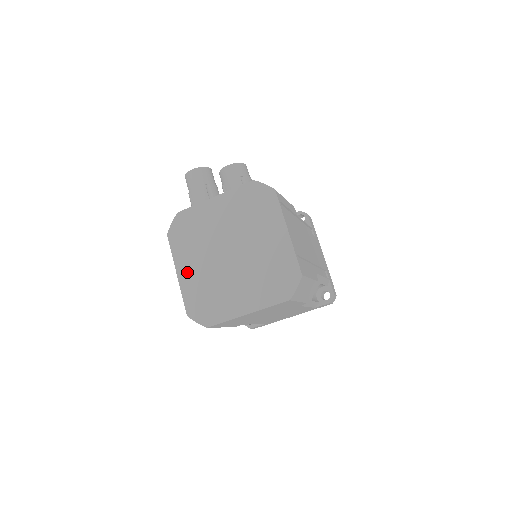
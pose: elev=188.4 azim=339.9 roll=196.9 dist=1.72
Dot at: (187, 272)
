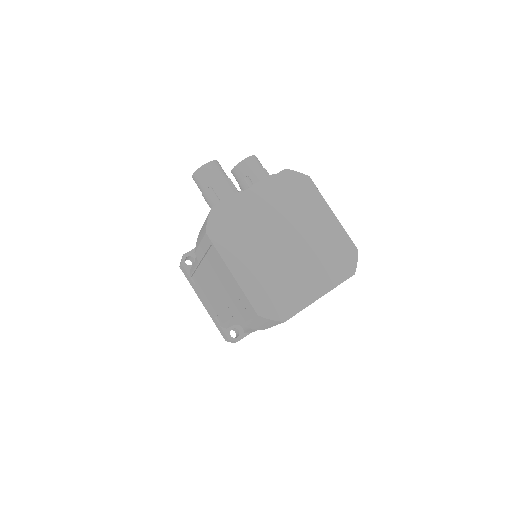
Dot at: (244, 269)
